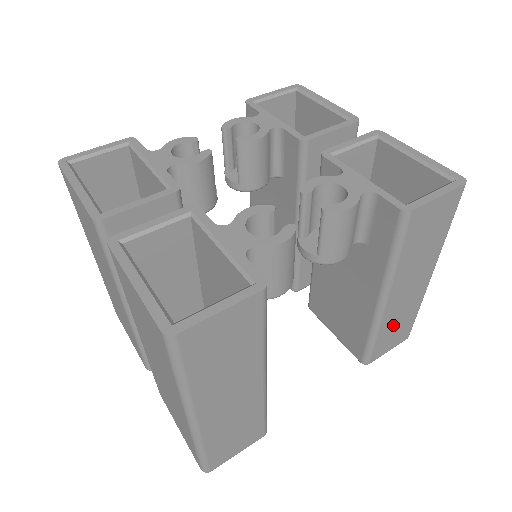
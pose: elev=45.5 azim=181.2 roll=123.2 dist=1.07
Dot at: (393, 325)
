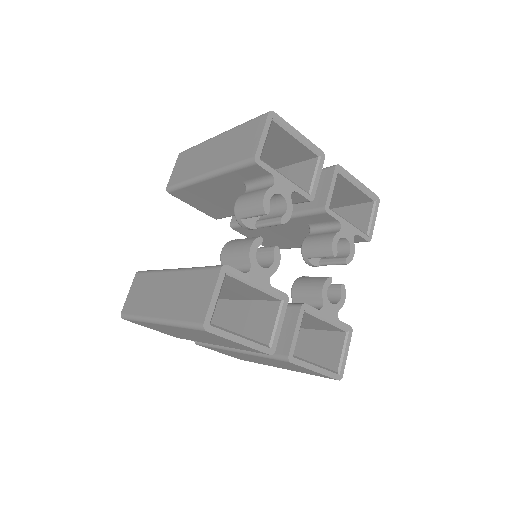
Dot at: occluded
